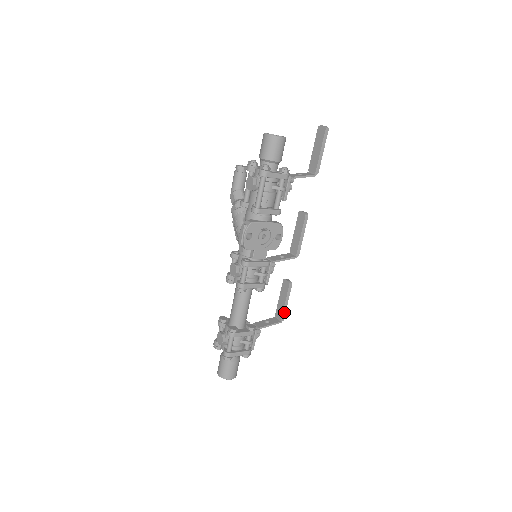
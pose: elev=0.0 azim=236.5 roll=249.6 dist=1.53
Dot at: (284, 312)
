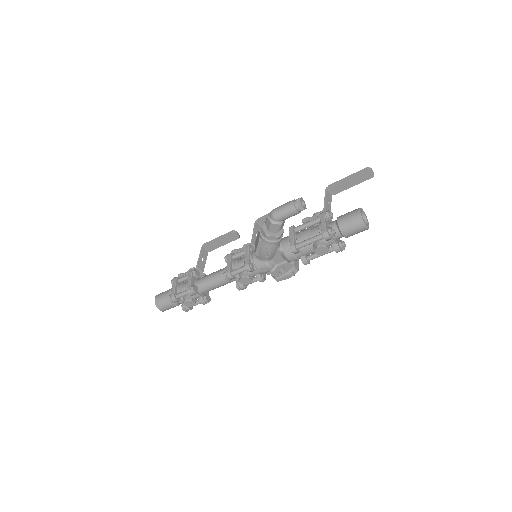
Dot at: (216, 247)
